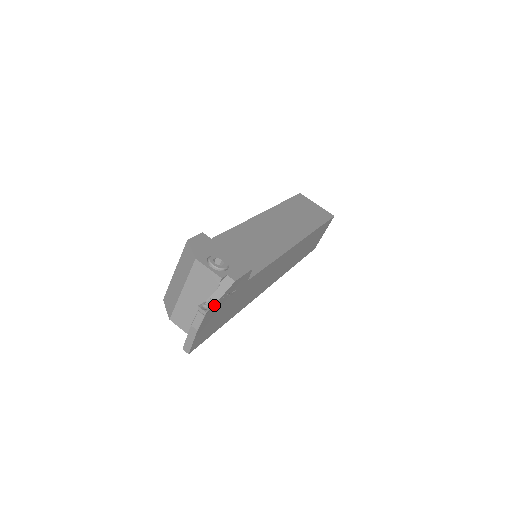
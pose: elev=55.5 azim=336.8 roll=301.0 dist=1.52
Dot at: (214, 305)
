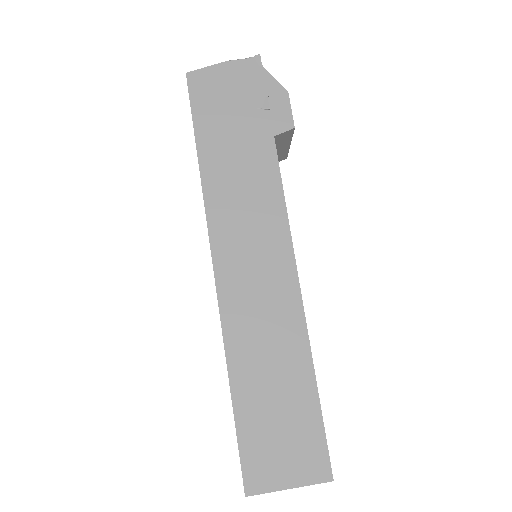
Dot at: (263, 68)
